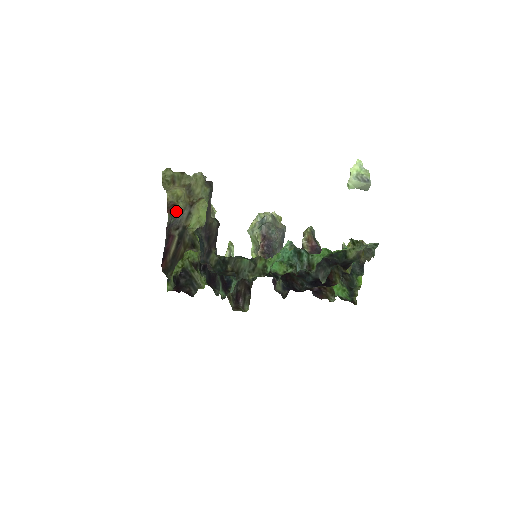
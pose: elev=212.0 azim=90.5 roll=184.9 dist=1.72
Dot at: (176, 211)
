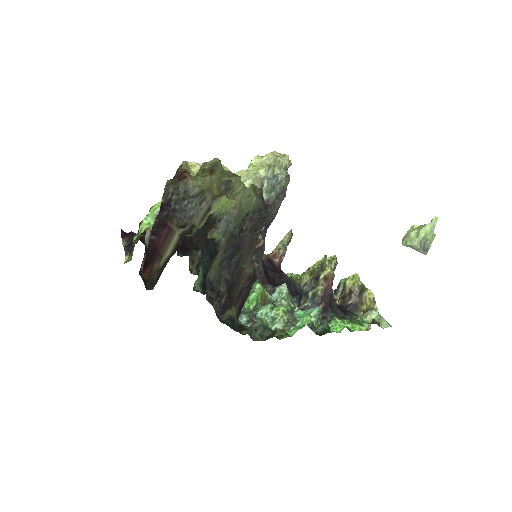
Dot at: (185, 183)
